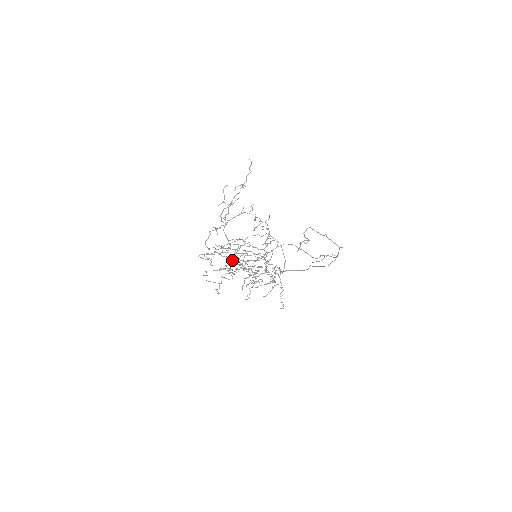
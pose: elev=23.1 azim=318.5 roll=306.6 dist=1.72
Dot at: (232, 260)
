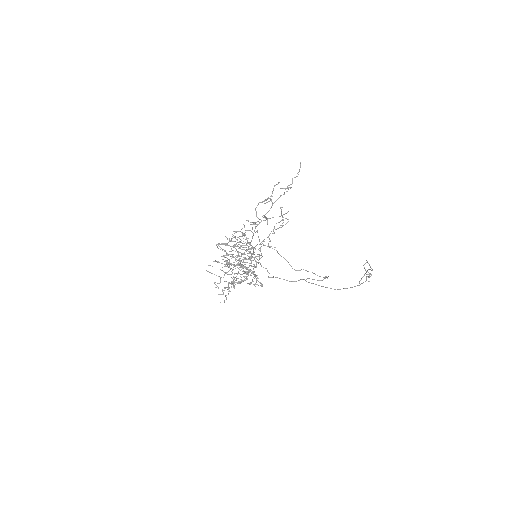
Dot at: (241, 256)
